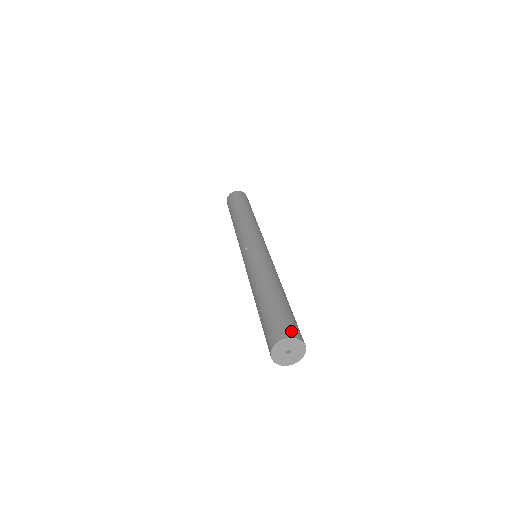
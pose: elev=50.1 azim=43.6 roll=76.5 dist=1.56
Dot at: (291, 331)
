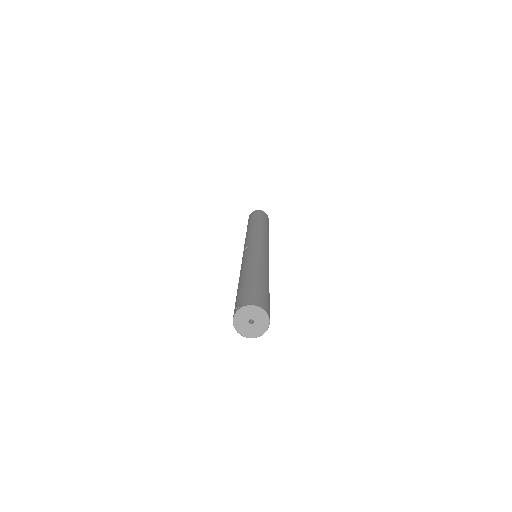
Dot at: (255, 301)
